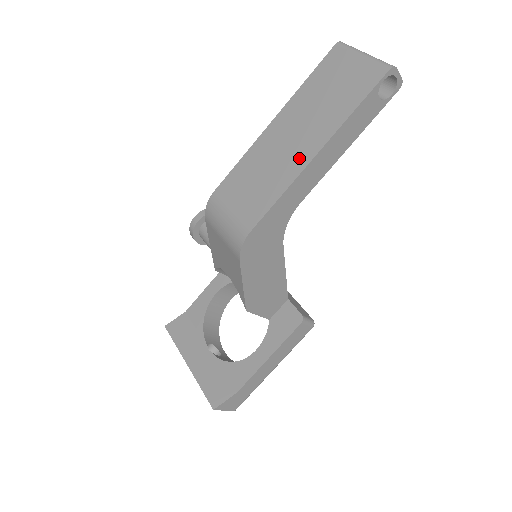
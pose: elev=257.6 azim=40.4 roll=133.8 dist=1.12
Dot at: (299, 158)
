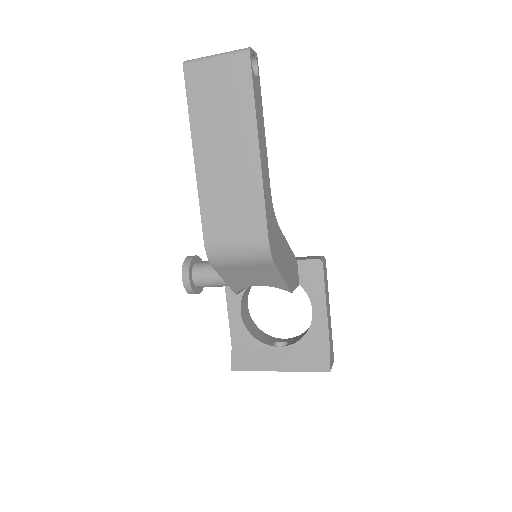
Dot at: (248, 162)
